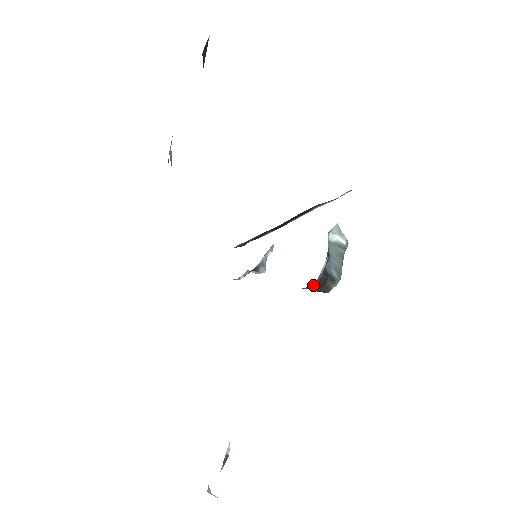
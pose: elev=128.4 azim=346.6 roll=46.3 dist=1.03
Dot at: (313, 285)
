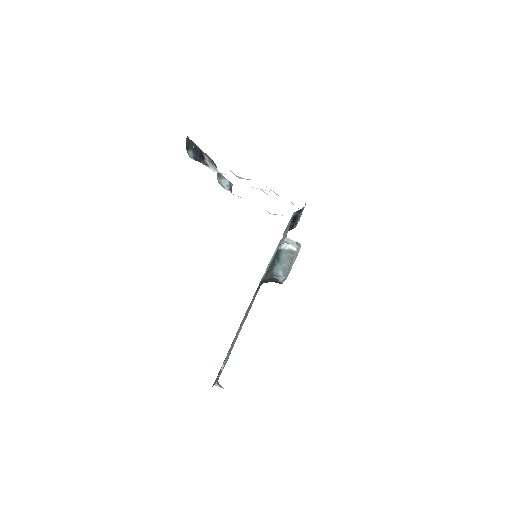
Dot at: (264, 282)
